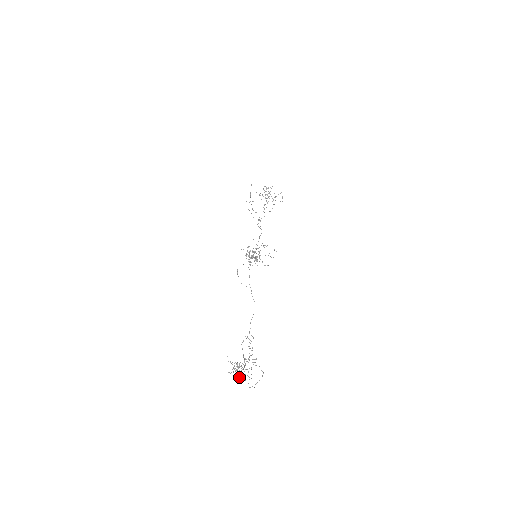
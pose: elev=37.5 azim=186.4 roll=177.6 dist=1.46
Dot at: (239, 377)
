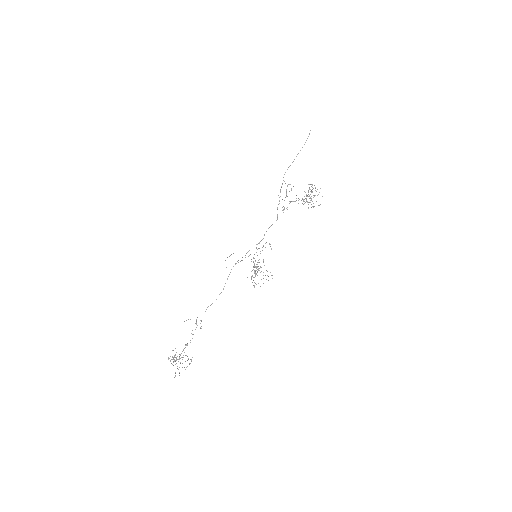
Dot at: (171, 363)
